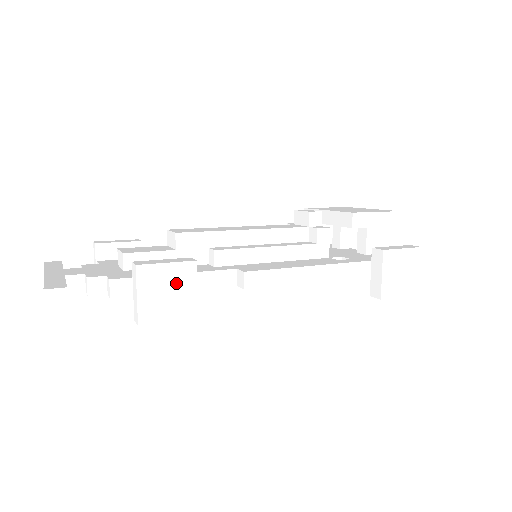
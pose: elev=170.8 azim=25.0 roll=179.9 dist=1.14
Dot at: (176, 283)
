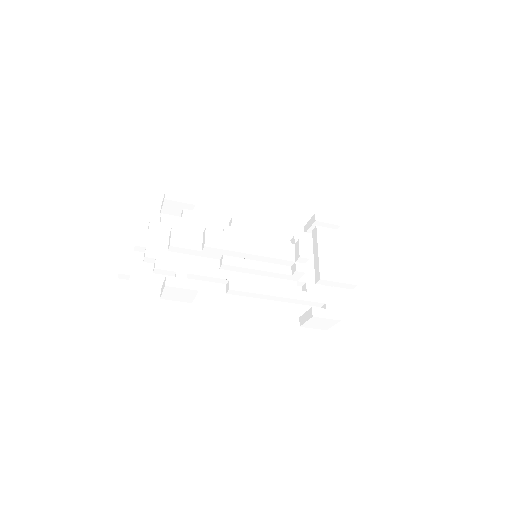
Dot at: (185, 293)
